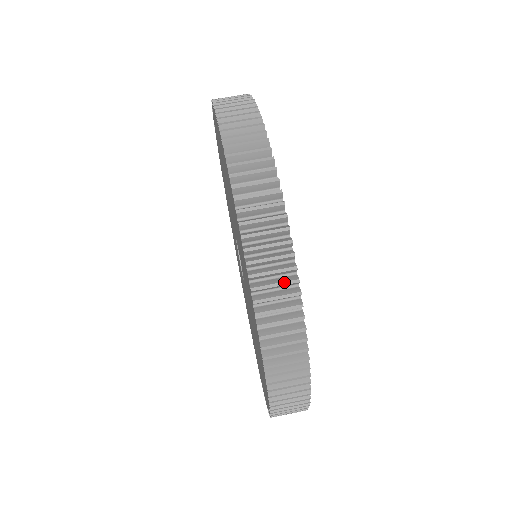
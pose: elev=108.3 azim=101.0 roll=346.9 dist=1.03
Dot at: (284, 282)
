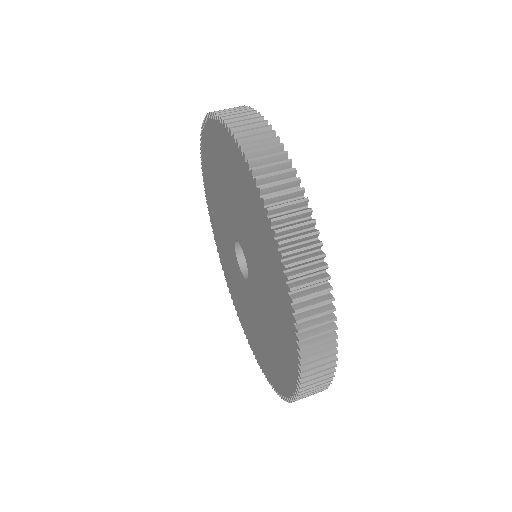
Dot at: (283, 171)
